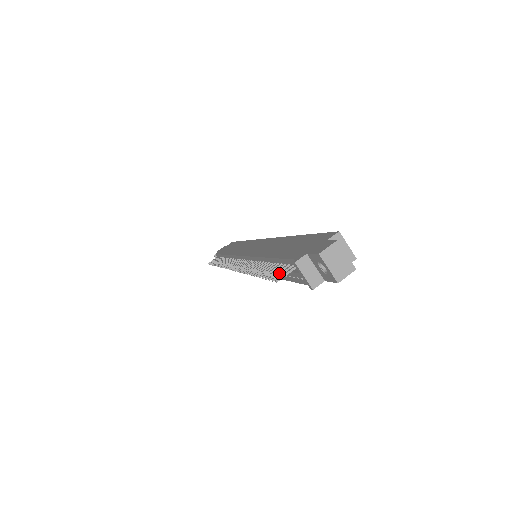
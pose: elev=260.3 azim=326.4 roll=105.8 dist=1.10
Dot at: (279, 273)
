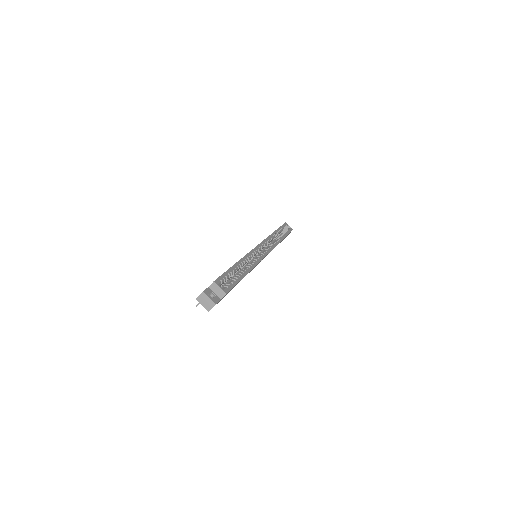
Dot at: occluded
